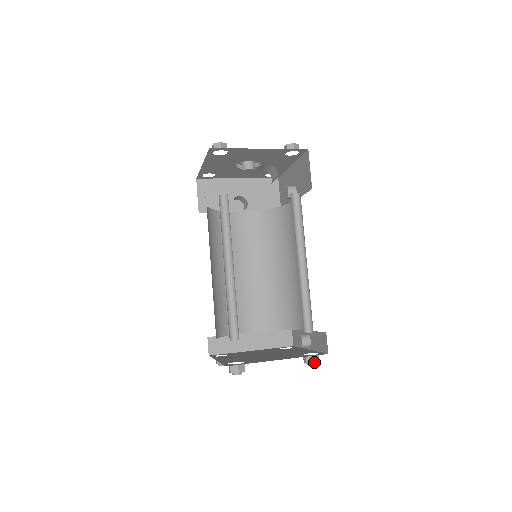
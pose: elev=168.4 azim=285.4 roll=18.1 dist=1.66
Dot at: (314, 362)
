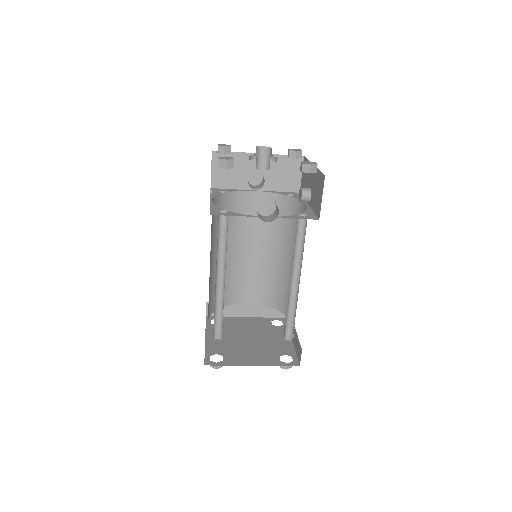
Dot at: (286, 368)
